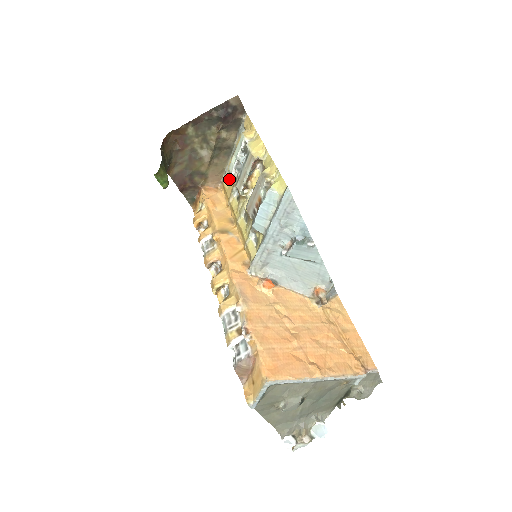
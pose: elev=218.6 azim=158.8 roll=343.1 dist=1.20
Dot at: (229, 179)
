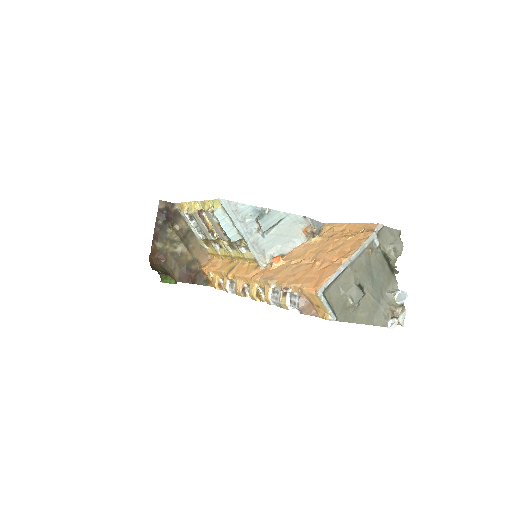
Dot at: (208, 246)
